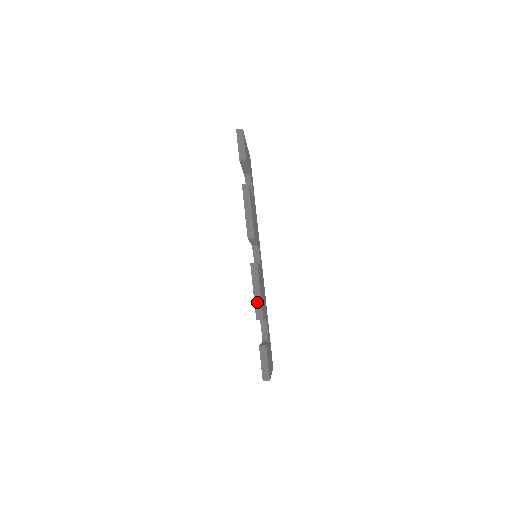
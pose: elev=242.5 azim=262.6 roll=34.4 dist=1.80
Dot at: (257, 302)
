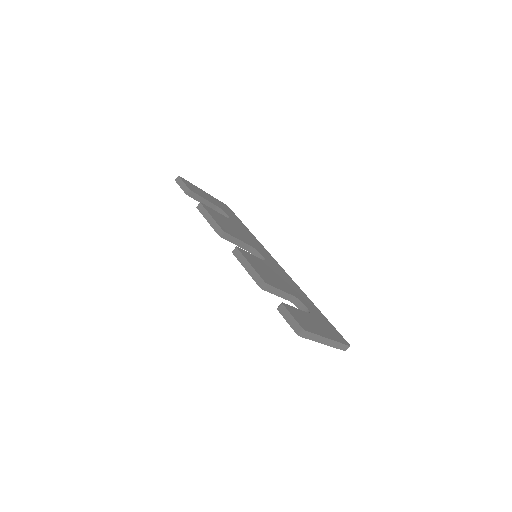
Dot at: (253, 274)
